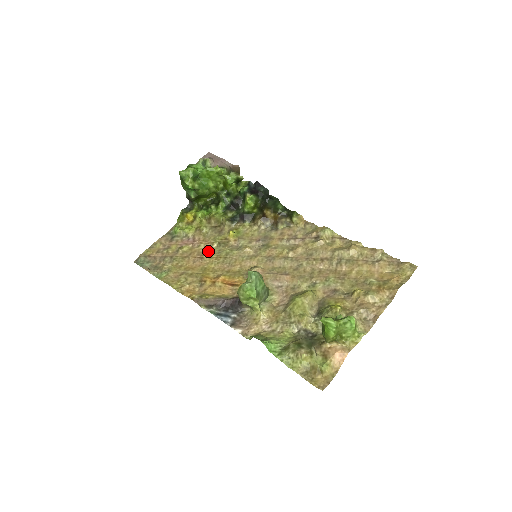
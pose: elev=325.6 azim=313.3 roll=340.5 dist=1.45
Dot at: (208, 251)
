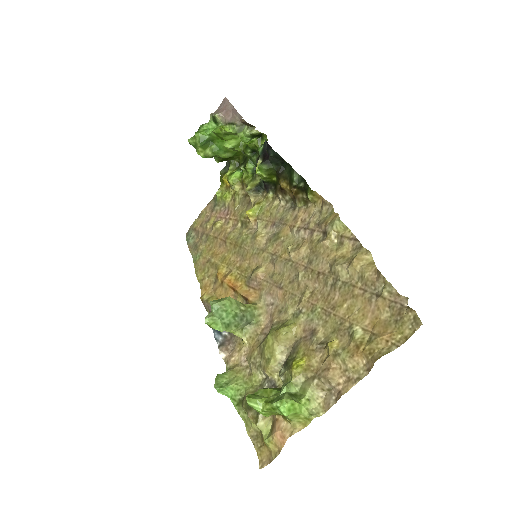
Dot at: (232, 233)
